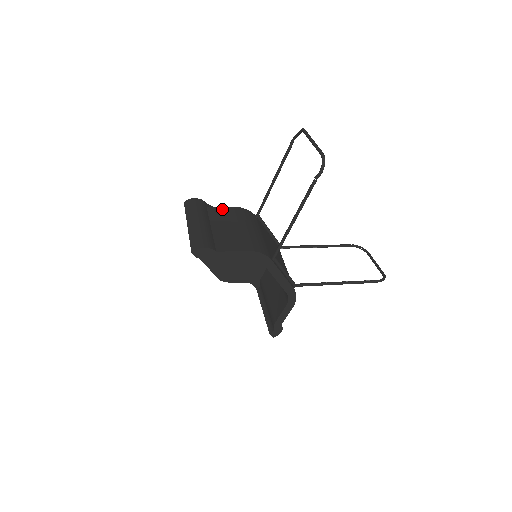
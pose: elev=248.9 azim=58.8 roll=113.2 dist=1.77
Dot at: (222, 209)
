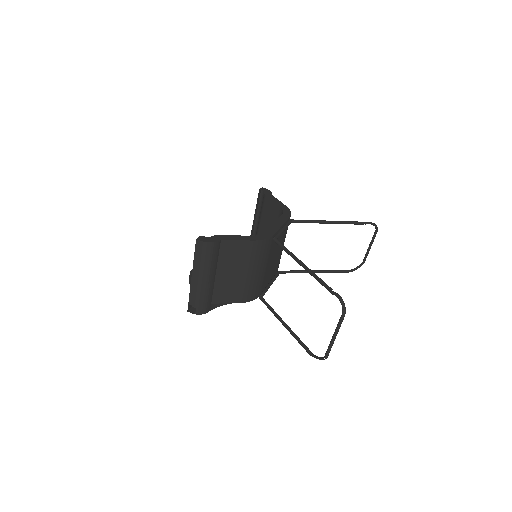
Dot at: occluded
